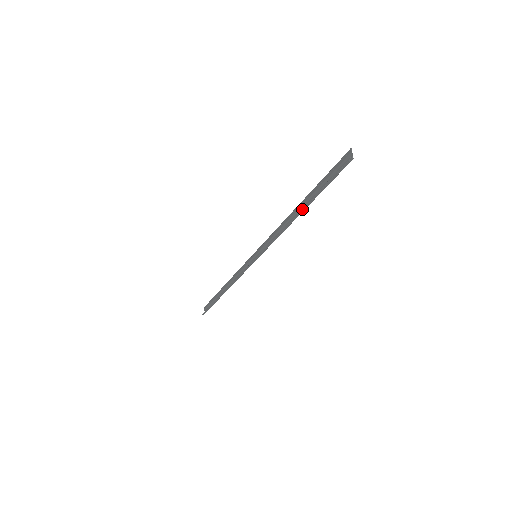
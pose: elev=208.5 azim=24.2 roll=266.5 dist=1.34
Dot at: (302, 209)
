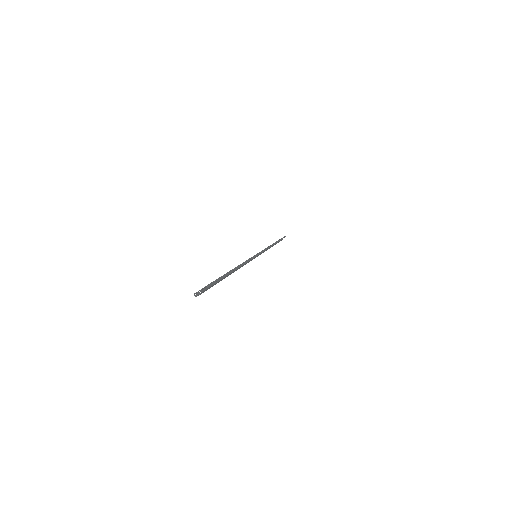
Dot at: occluded
